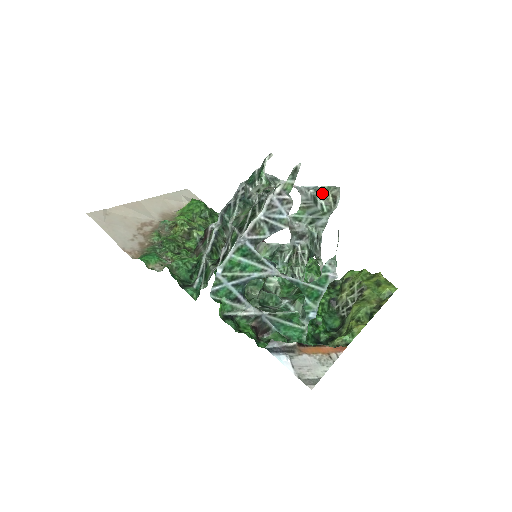
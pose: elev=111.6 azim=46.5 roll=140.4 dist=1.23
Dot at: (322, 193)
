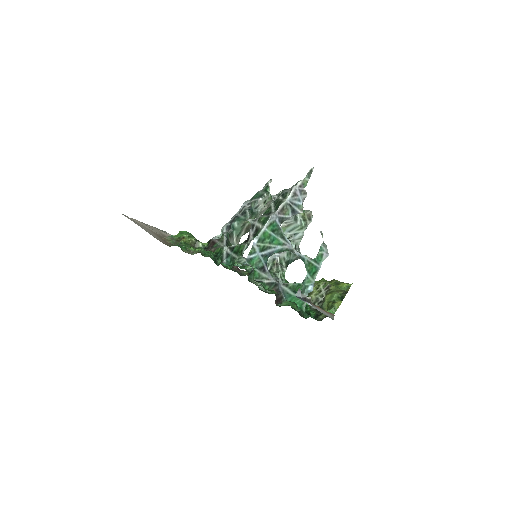
Dot at: (301, 213)
